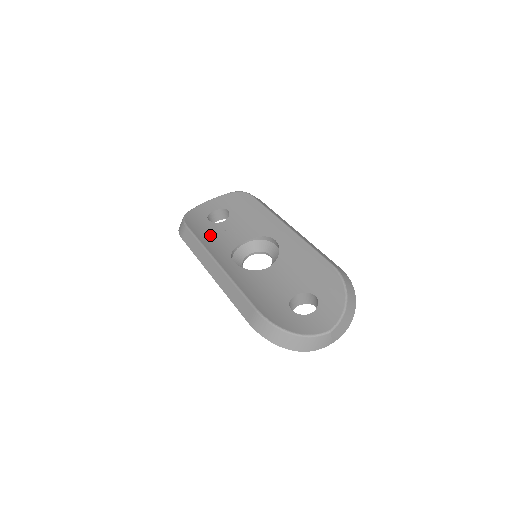
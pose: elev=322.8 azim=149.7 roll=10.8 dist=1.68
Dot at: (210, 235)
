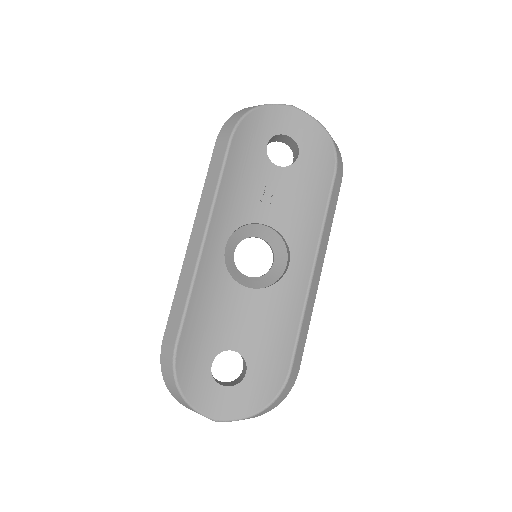
Dot at: (243, 177)
